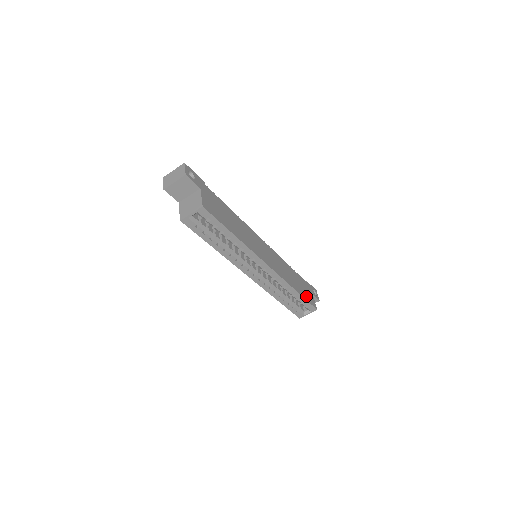
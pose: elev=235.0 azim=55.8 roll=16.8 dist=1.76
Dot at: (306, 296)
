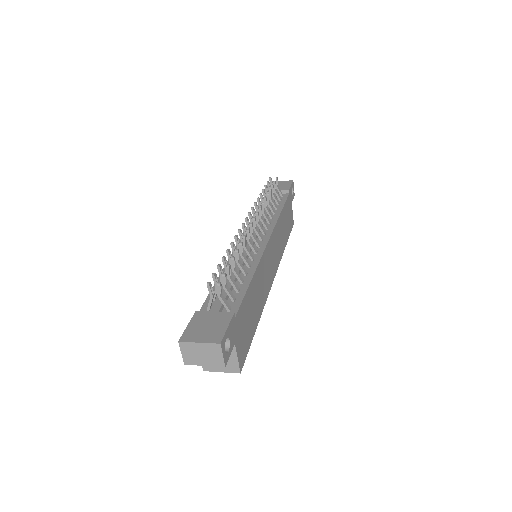
Dot at: (289, 228)
